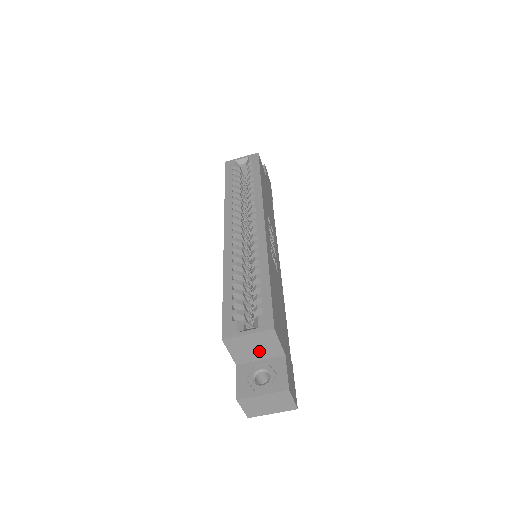
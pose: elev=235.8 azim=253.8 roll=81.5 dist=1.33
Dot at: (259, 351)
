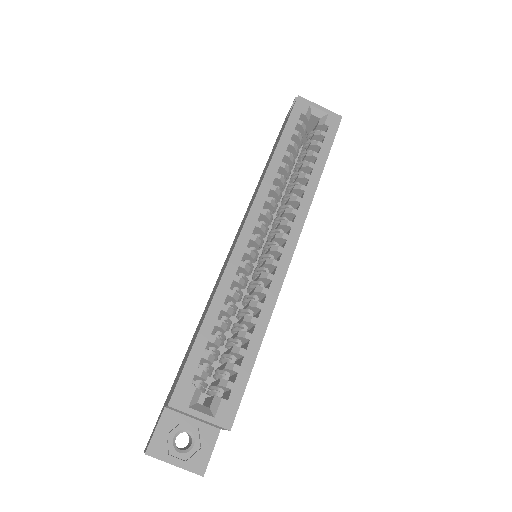
Dot at: (198, 419)
